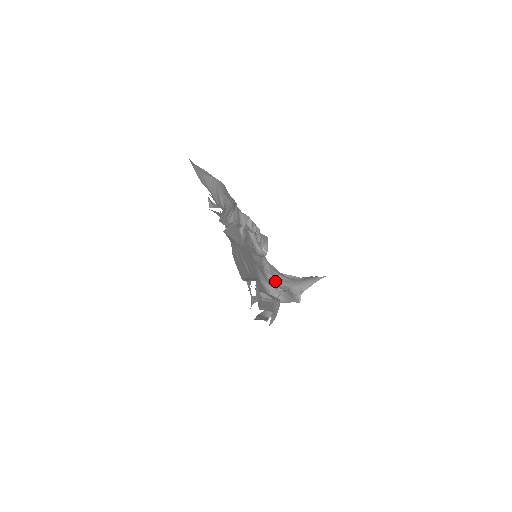
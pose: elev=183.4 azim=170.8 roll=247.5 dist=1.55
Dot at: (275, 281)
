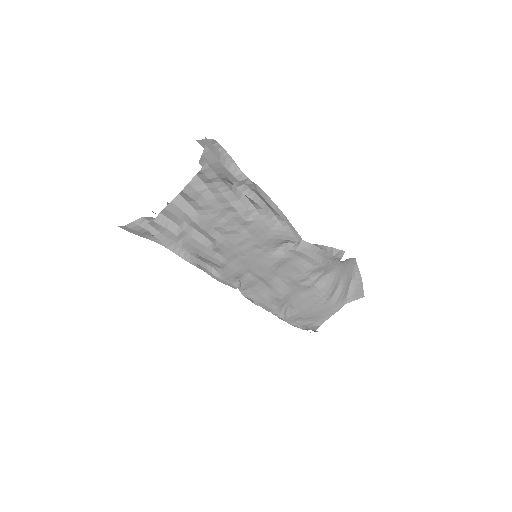
Dot at: occluded
